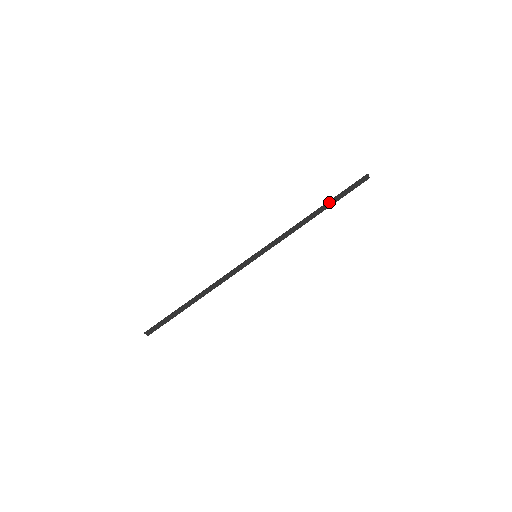
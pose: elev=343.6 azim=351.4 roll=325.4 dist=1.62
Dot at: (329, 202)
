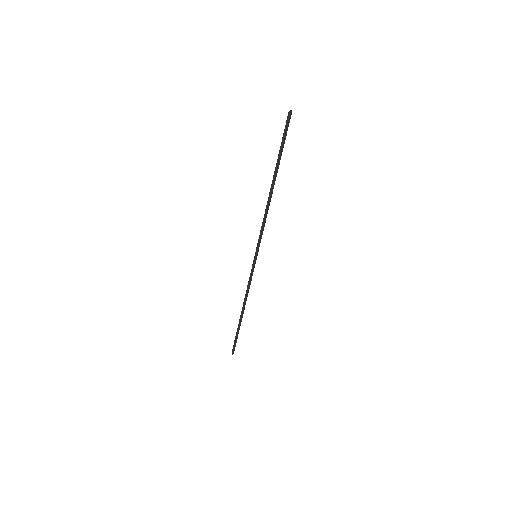
Dot at: (277, 170)
